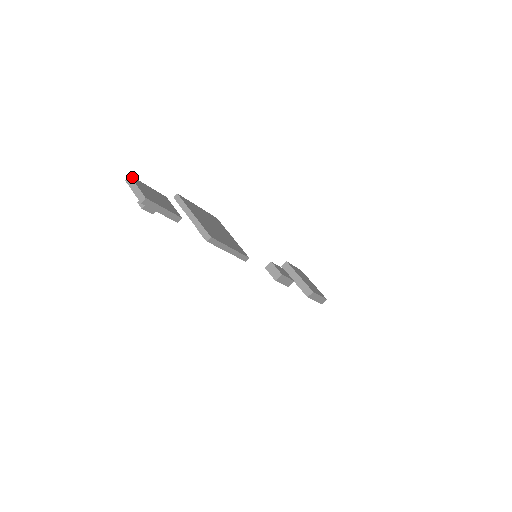
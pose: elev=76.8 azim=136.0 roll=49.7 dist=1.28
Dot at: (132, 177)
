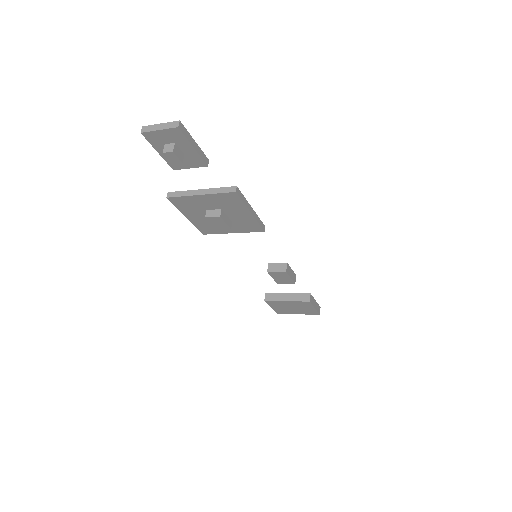
Dot at: (145, 128)
